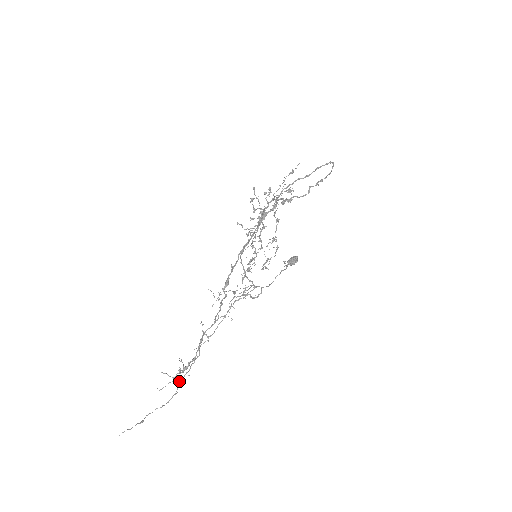
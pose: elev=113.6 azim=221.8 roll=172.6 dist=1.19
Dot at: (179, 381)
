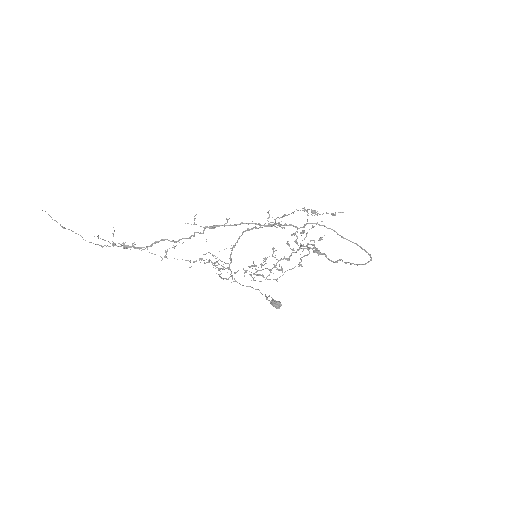
Dot at: (113, 244)
